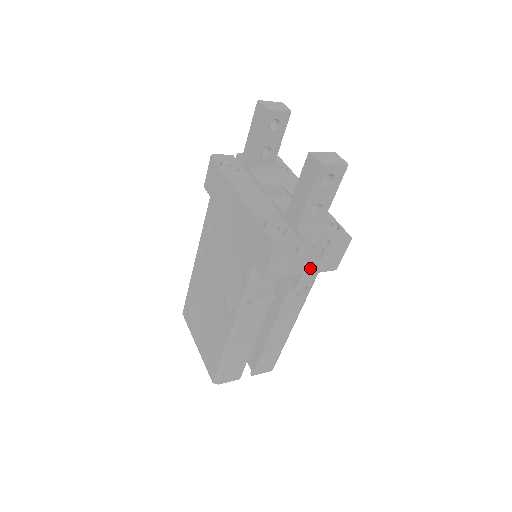
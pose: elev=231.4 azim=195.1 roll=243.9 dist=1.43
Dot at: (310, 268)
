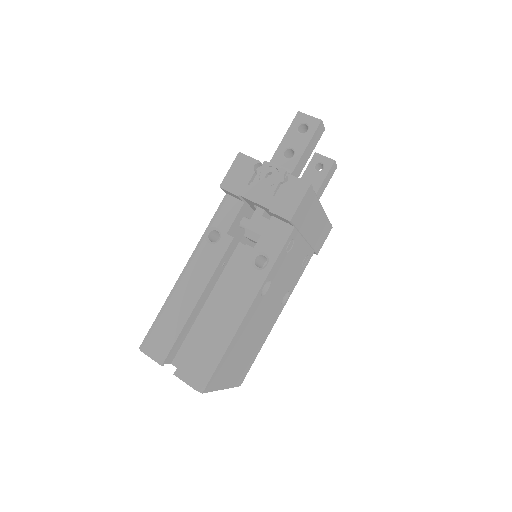
Dot at: (263, 200)
